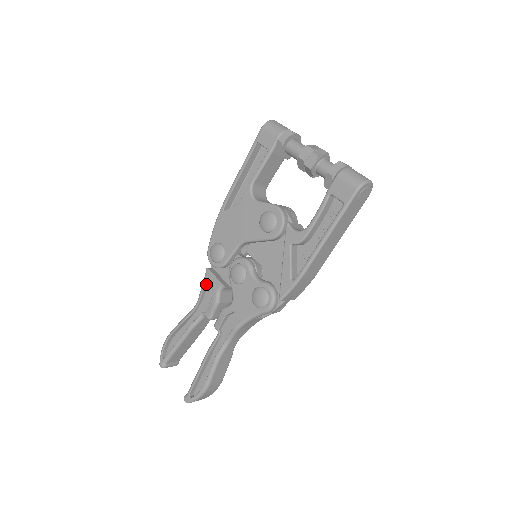
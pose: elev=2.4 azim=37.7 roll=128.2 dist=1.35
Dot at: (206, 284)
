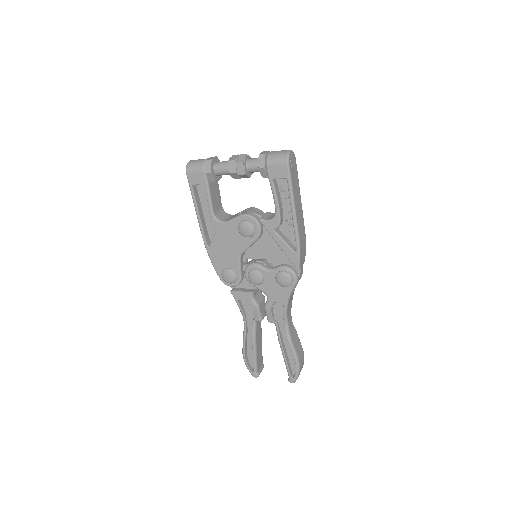
Dot at: (239, 301)
